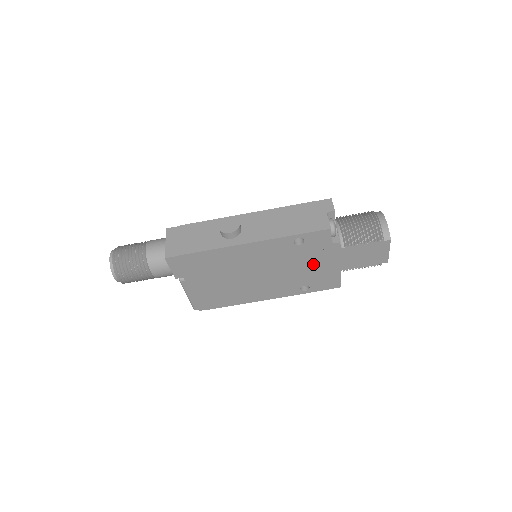
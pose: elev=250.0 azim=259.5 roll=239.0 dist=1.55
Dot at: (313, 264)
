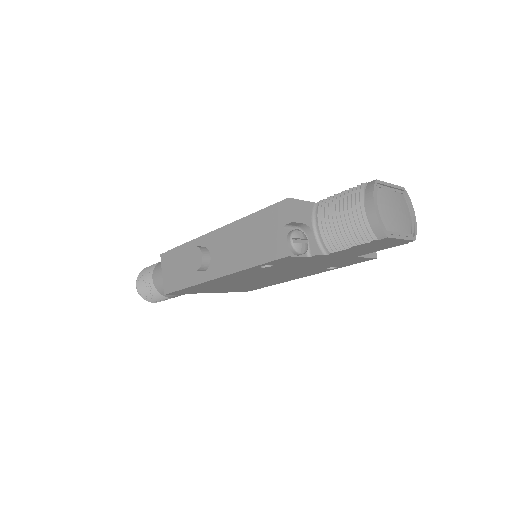
Dot at: (312, 264)
